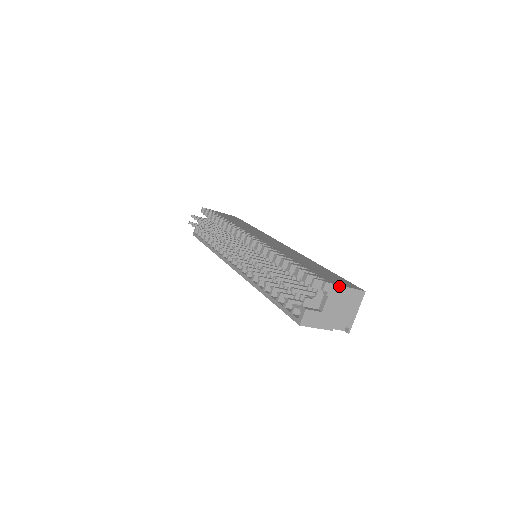
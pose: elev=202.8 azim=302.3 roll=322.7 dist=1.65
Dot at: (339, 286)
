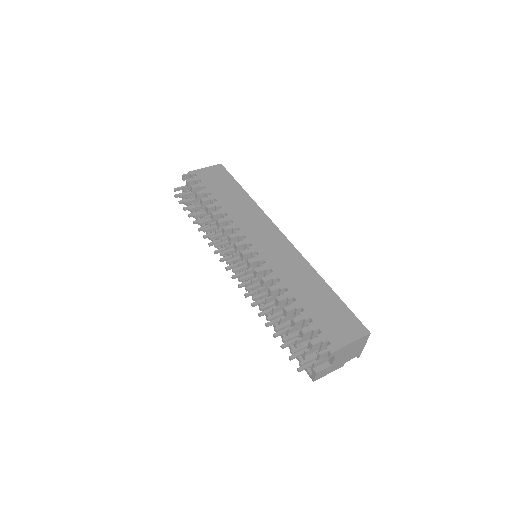
Dot at: (344, 347)
